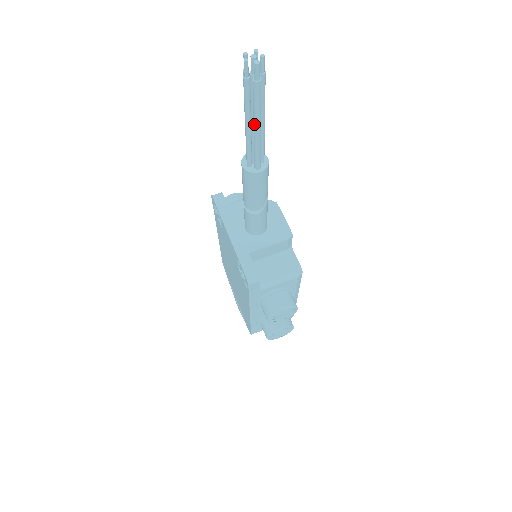
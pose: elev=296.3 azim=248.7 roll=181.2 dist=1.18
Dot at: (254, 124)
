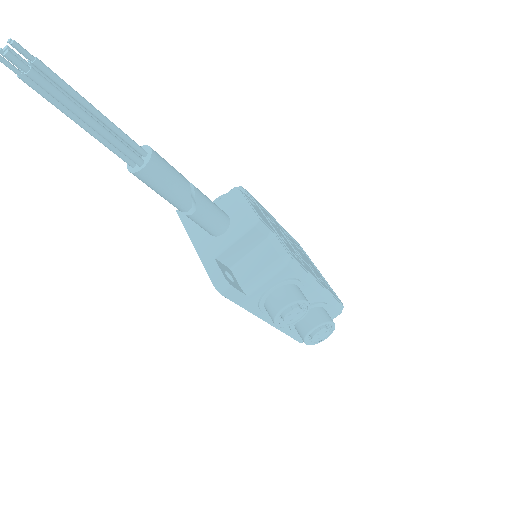
Dot at: (81, 120)
